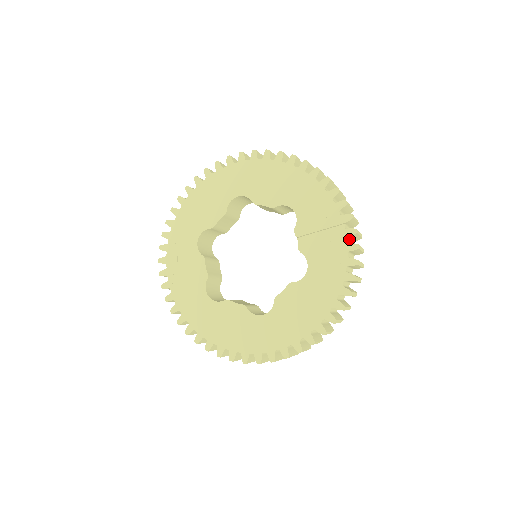
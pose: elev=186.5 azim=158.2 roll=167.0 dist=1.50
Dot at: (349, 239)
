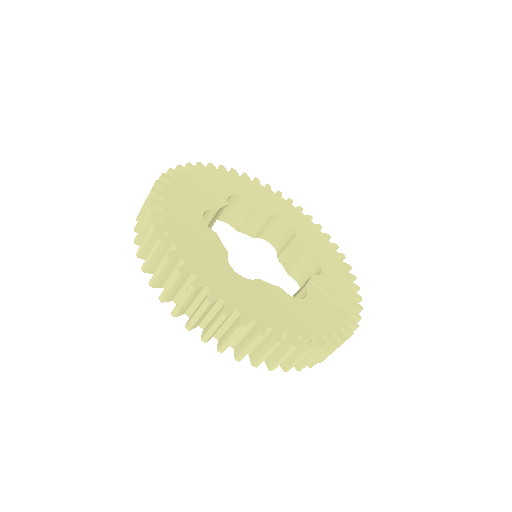
Dot at: occluded
